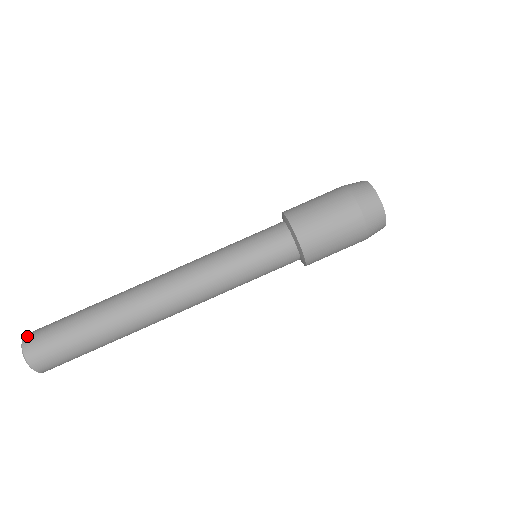
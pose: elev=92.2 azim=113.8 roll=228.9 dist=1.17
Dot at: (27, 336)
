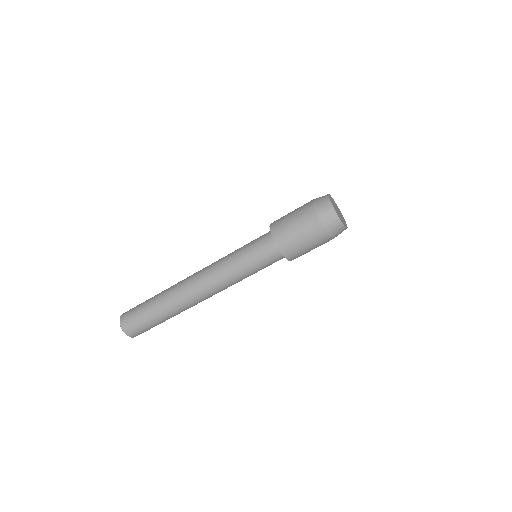
Dot at: (124, 313)
